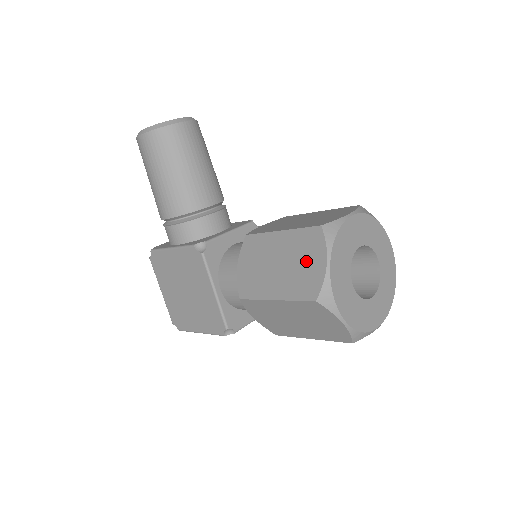
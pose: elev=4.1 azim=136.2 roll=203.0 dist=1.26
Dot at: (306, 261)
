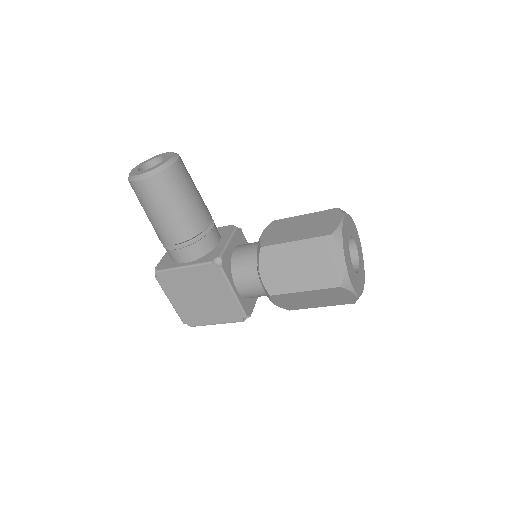
Dot at: (325, 261)
